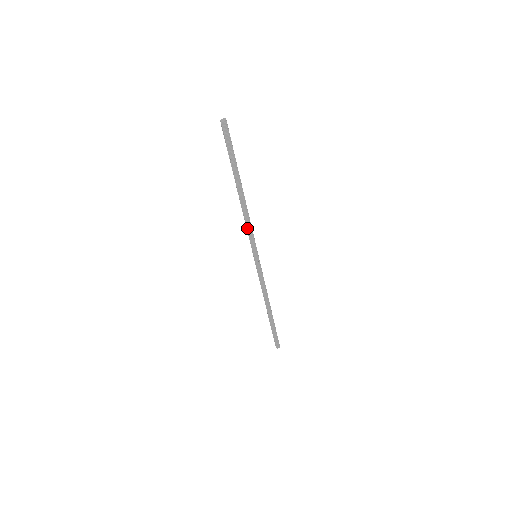
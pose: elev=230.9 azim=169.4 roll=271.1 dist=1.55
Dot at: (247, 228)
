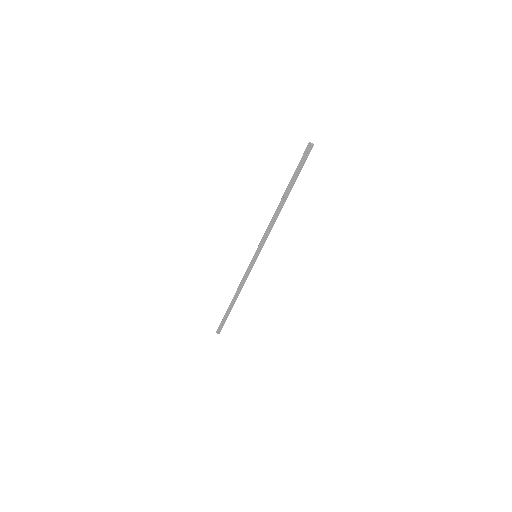
Dot at: (268, 233)
